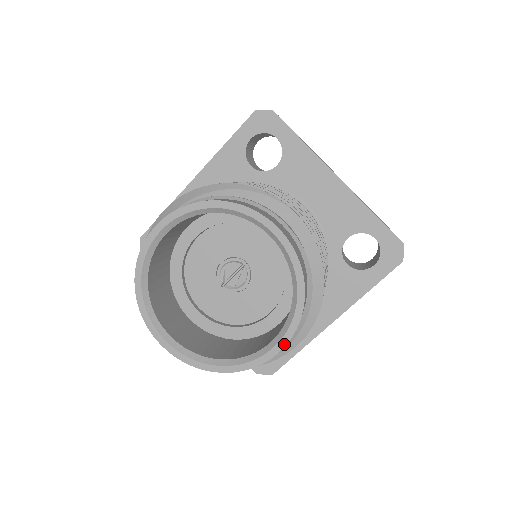
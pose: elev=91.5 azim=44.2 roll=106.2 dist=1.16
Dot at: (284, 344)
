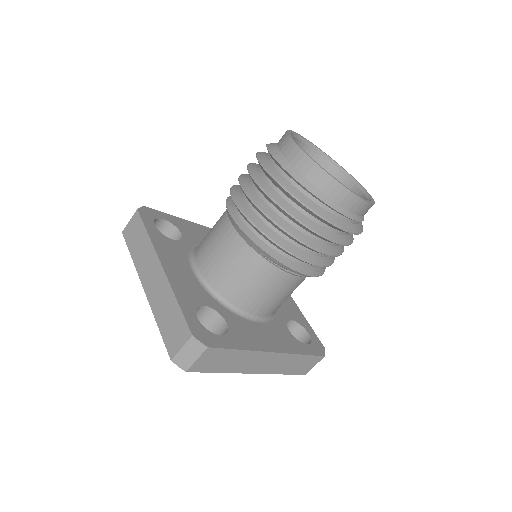
Dot at: (367, 201)
